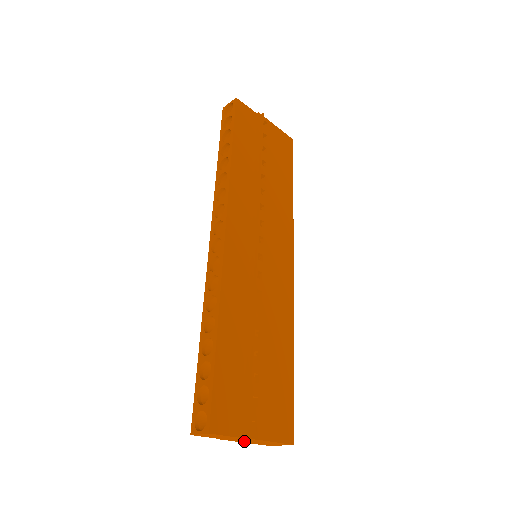
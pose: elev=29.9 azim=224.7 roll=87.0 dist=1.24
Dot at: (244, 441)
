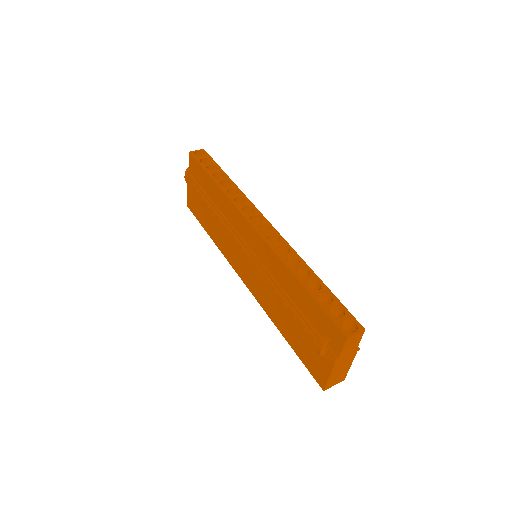
Dot at: (338, 368)
